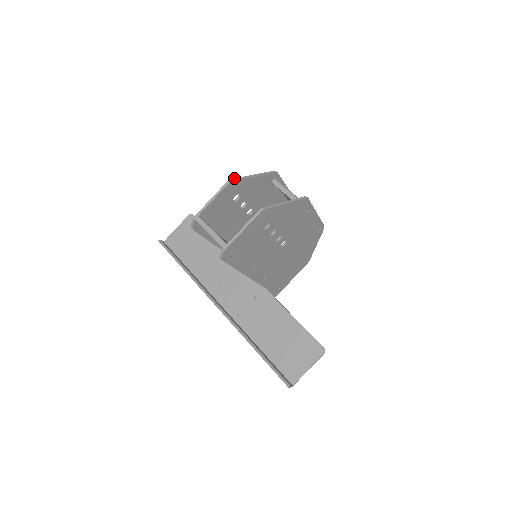
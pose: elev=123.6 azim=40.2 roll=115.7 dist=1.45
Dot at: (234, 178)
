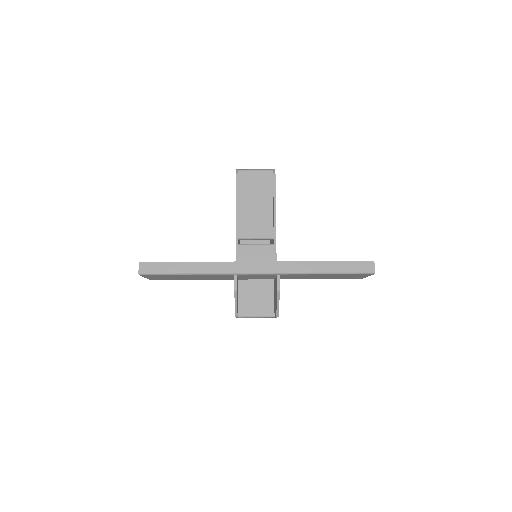
Dot at: occluded
